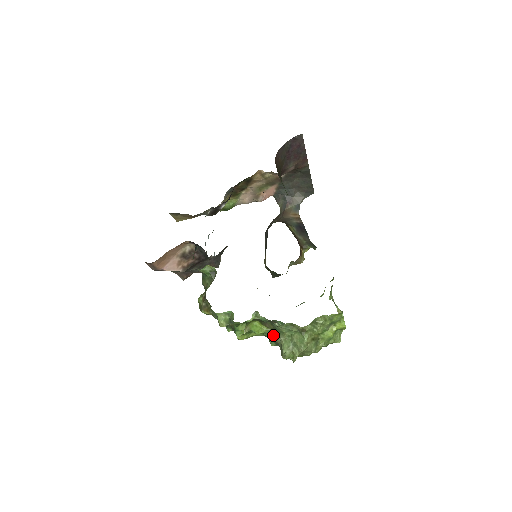
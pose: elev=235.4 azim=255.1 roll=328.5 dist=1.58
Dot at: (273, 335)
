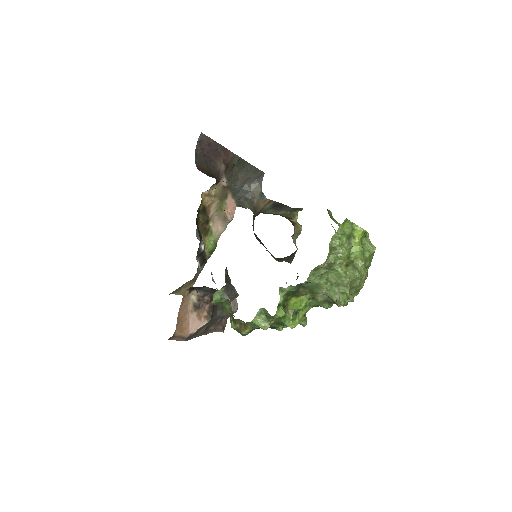
Dot at: (316, 297)
